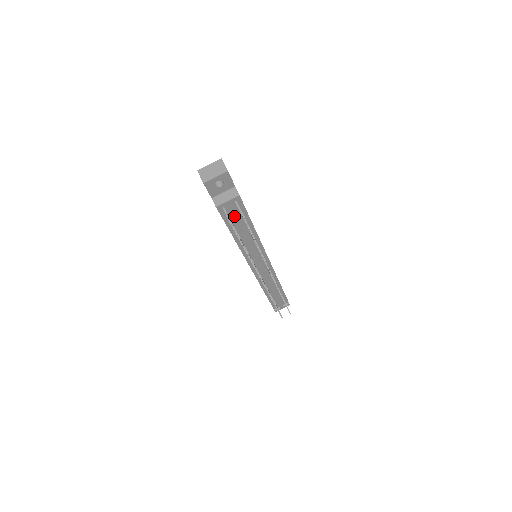
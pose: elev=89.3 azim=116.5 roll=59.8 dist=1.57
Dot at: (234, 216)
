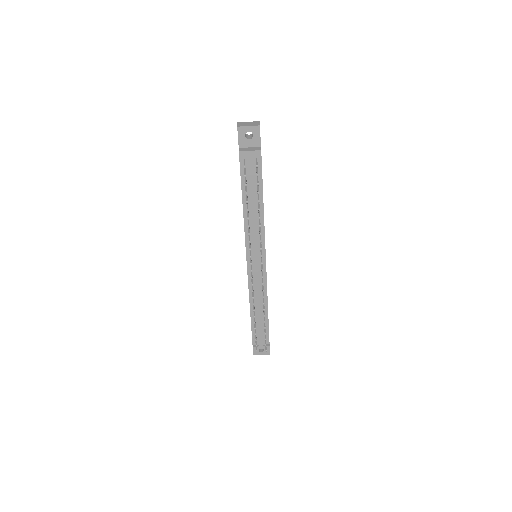
Dot at: (250, 173)
